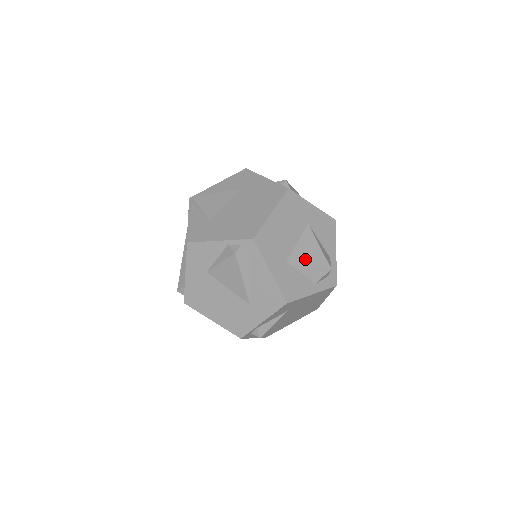
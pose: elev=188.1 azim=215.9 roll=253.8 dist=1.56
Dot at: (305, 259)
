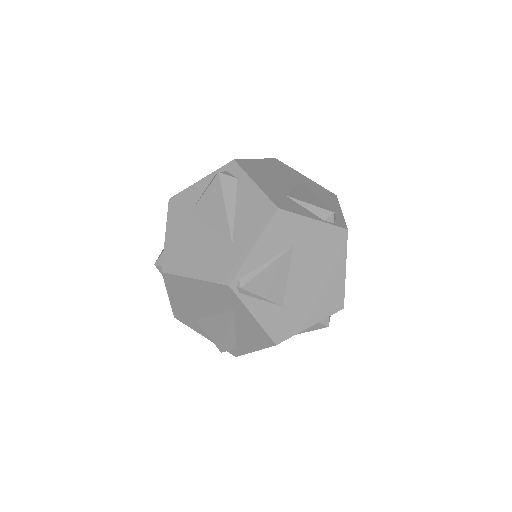
Dot at: occluded
